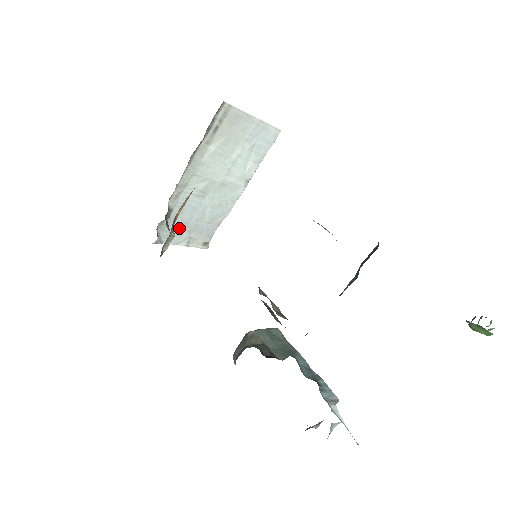
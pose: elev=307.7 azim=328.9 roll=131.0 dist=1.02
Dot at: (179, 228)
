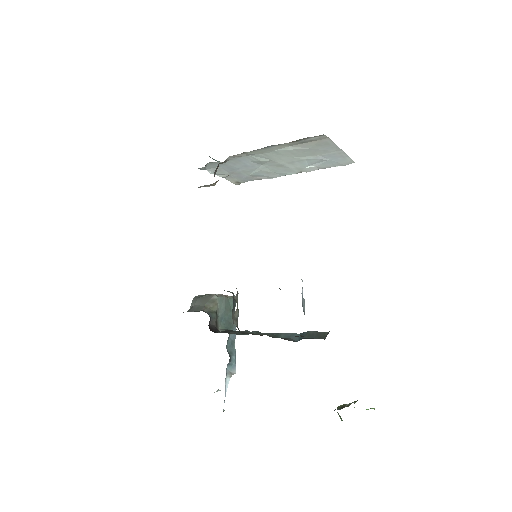
Dot at: (225, 168)
